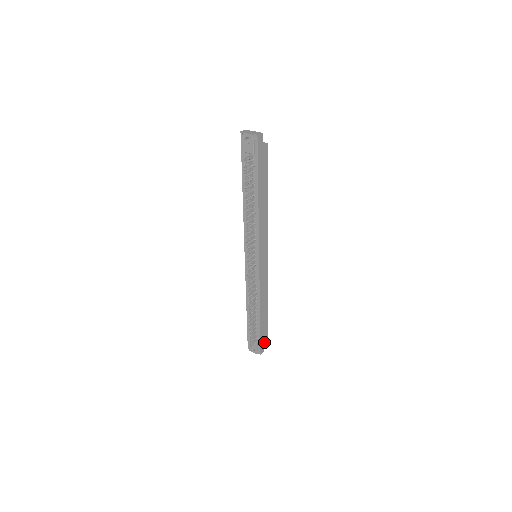
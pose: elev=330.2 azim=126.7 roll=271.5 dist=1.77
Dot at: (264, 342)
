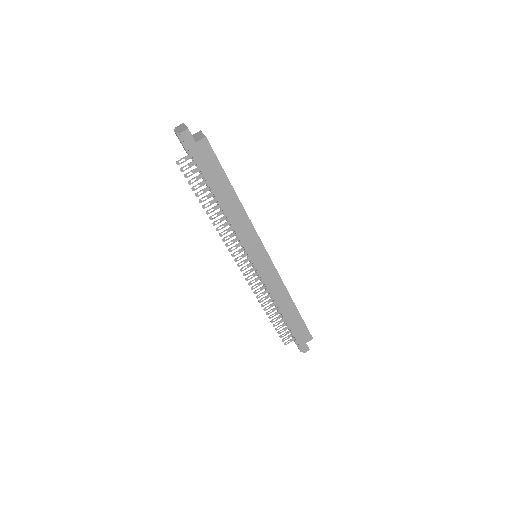
Dot at: (305, 341)
